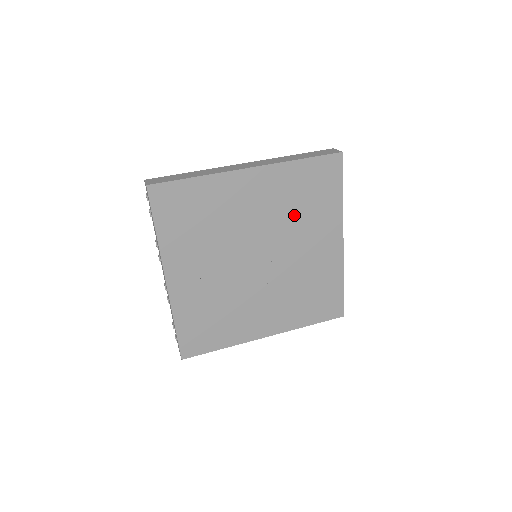
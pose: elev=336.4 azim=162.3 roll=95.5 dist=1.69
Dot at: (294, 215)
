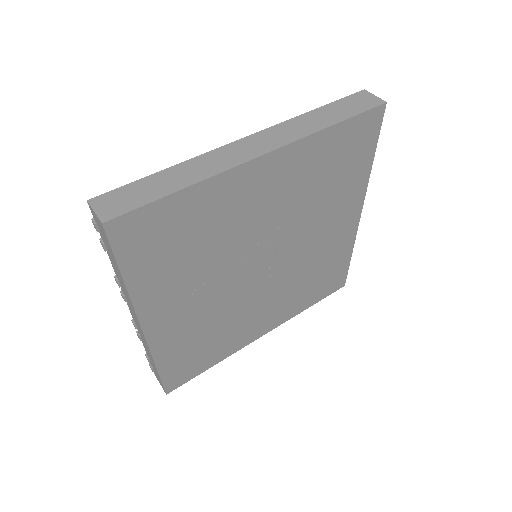
Dot at: (313, 200)
